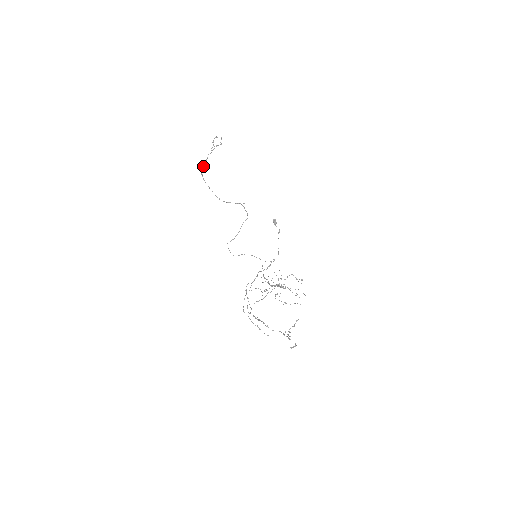
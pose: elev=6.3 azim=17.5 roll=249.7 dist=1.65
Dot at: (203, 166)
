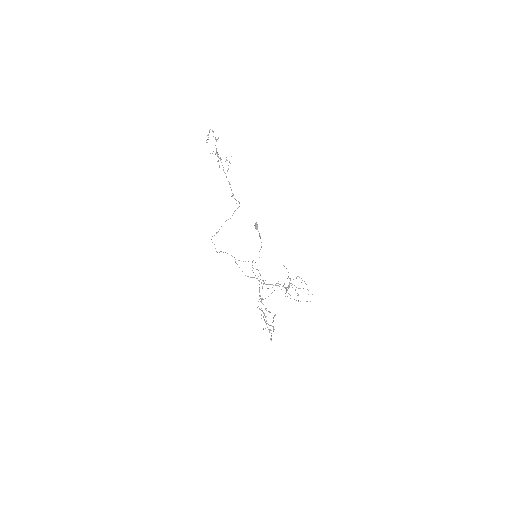
Dot at: occluded
